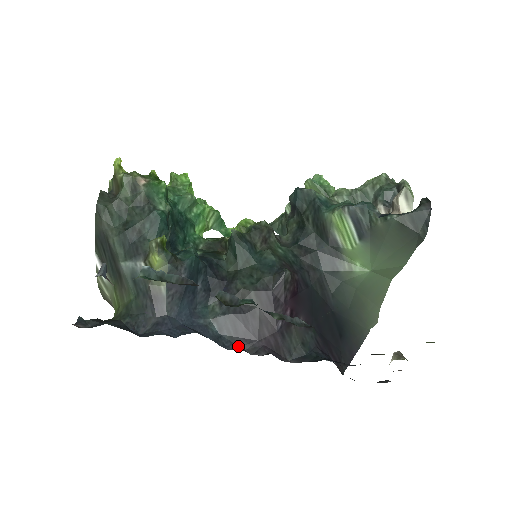
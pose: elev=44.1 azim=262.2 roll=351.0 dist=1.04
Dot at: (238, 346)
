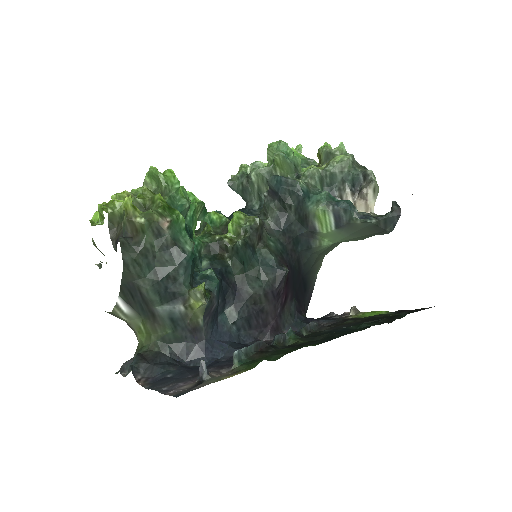
Dot at: (252, 337)
